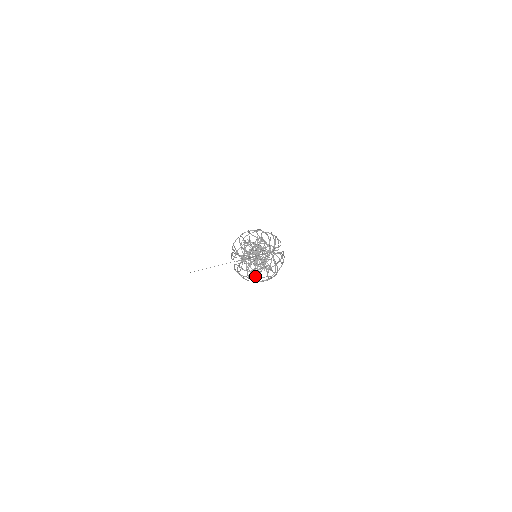
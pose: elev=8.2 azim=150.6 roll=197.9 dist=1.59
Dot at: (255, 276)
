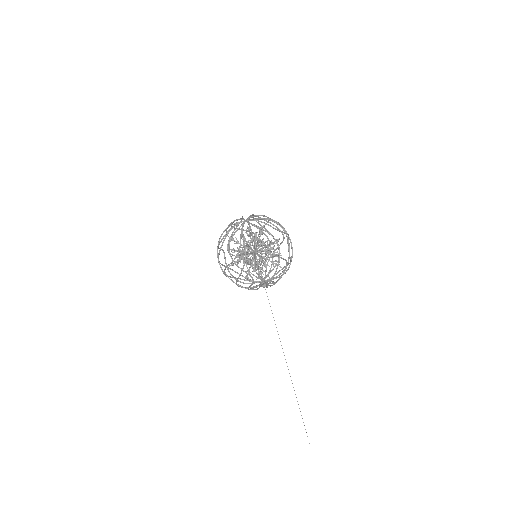
Dot at: (219, 251)
